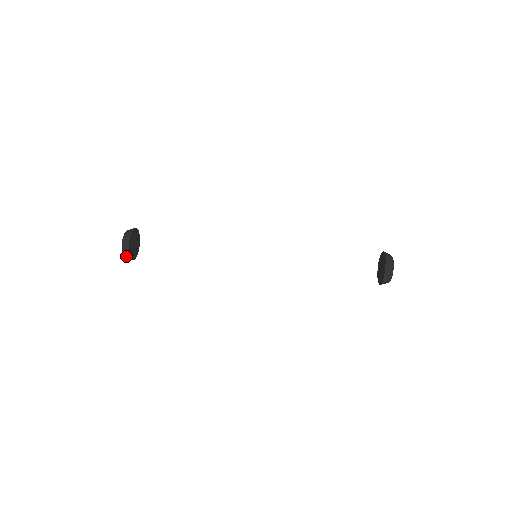
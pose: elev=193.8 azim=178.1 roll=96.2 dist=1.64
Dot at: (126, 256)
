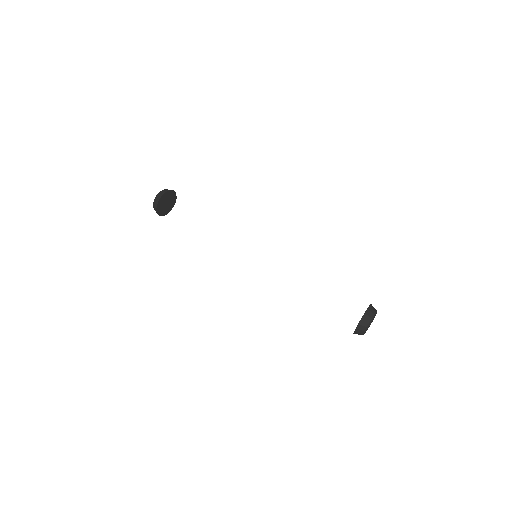
Dot at: occluded
